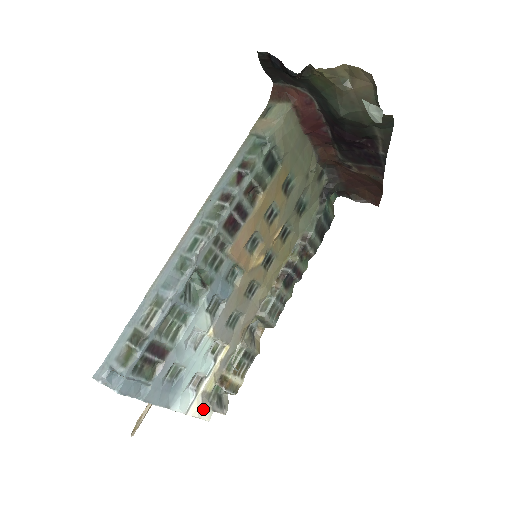
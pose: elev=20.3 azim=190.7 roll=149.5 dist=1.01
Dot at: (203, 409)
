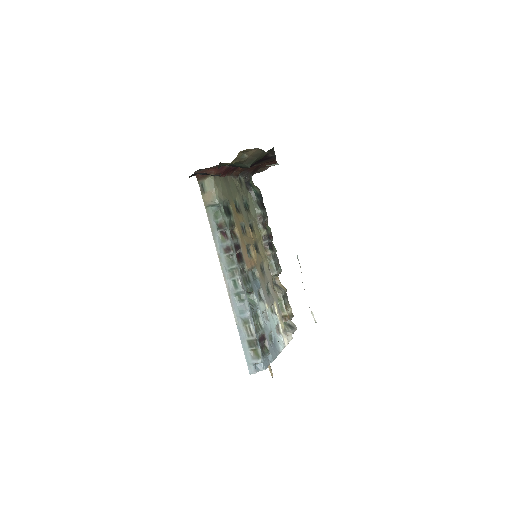
Dot at: (287, 337)
